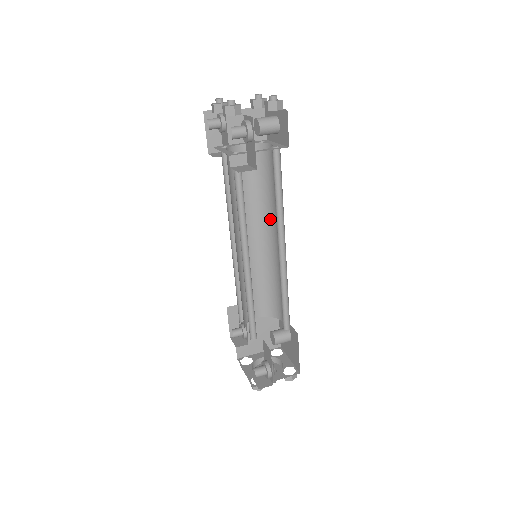
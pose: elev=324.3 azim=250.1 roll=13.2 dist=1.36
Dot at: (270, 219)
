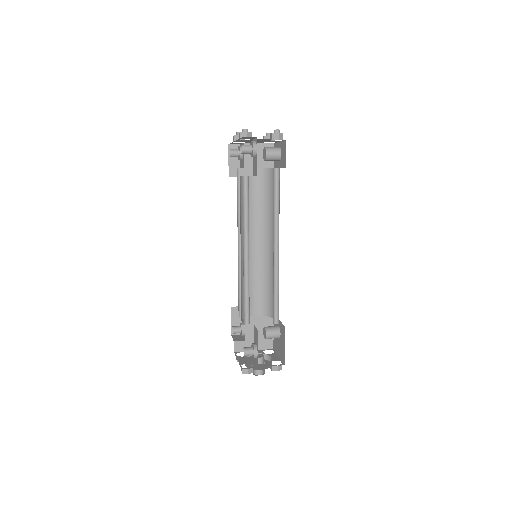
Dot at: (271, 229)
